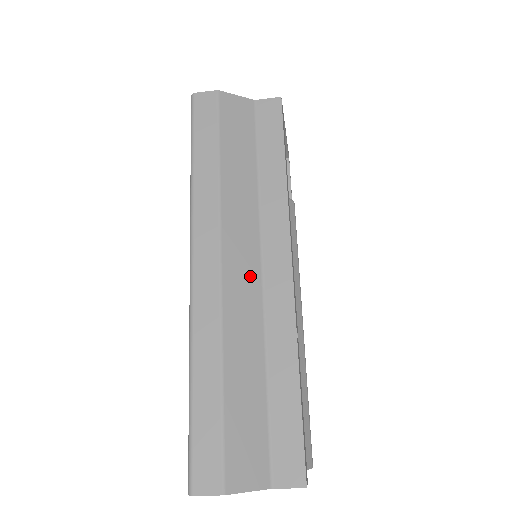
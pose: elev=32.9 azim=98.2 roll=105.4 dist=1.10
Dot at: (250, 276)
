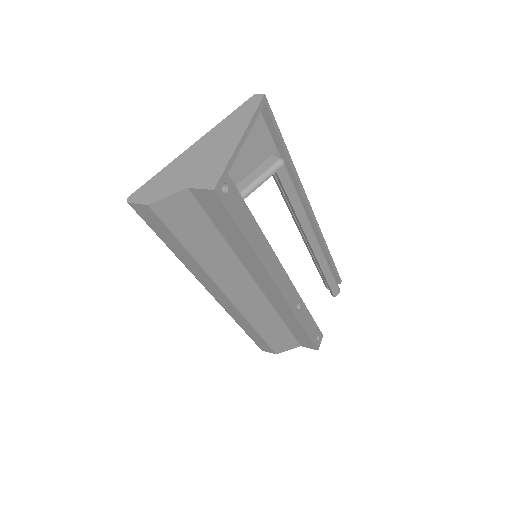
Dot at: (252, 295)
